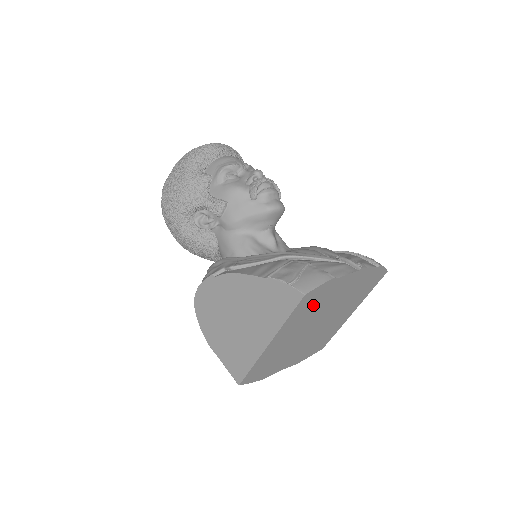
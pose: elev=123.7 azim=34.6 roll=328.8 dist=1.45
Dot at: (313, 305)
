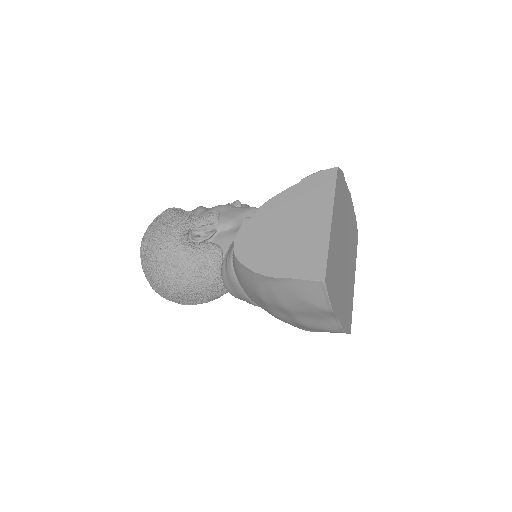
Dot at: (341, 200)
